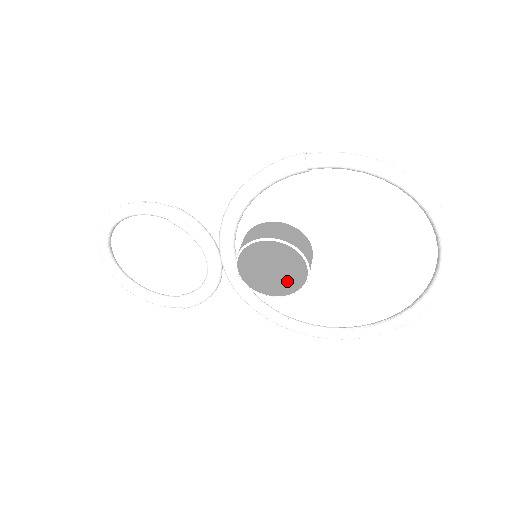
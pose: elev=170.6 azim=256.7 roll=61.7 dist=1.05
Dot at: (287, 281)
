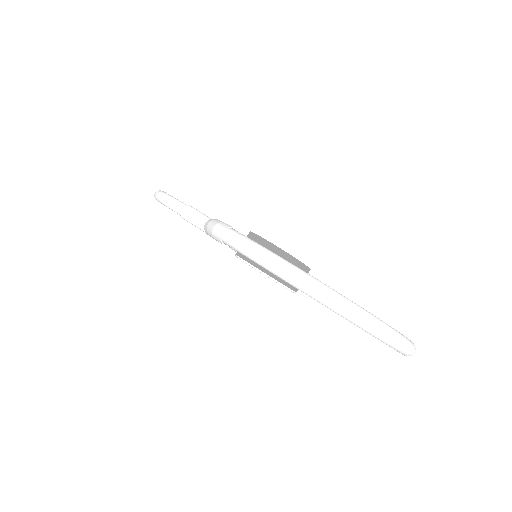
Dot at: occluded
